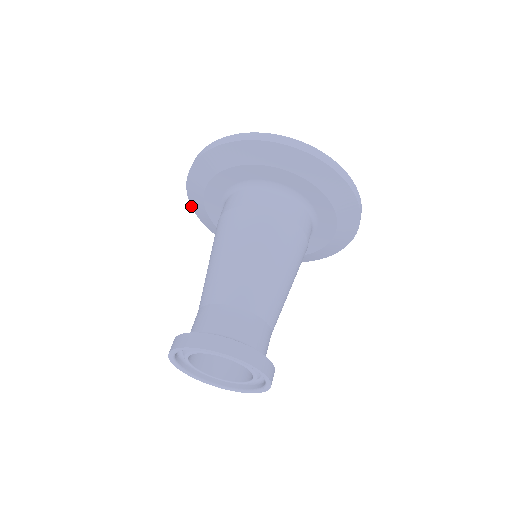
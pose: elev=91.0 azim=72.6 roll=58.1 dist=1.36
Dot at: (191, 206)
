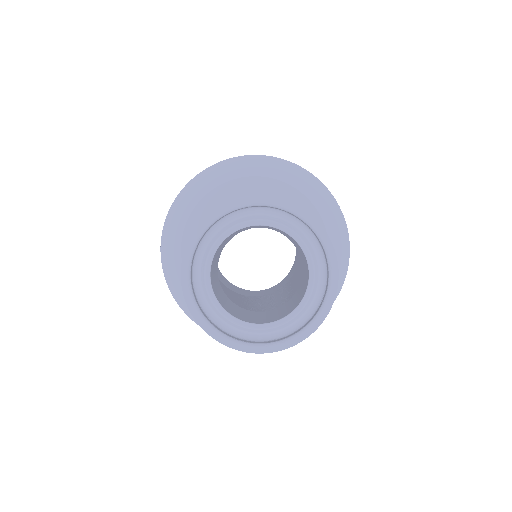
Dot at: occluded
